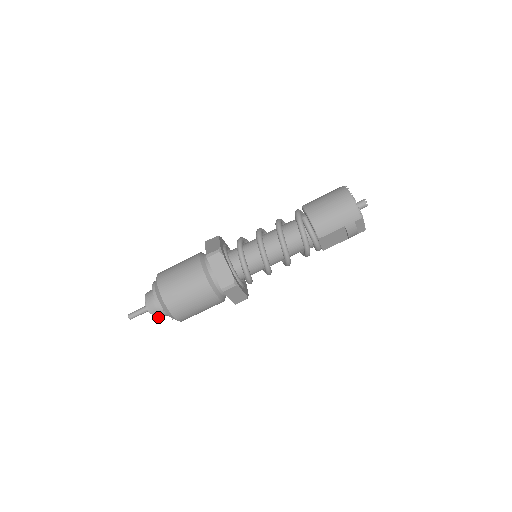
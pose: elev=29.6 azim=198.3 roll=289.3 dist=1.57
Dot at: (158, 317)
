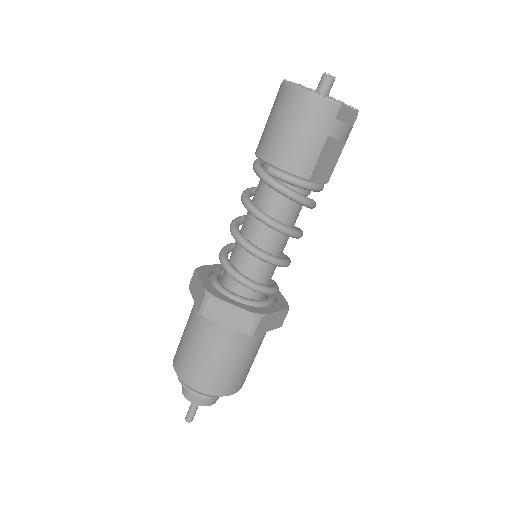
Dot at: (215, 402)
